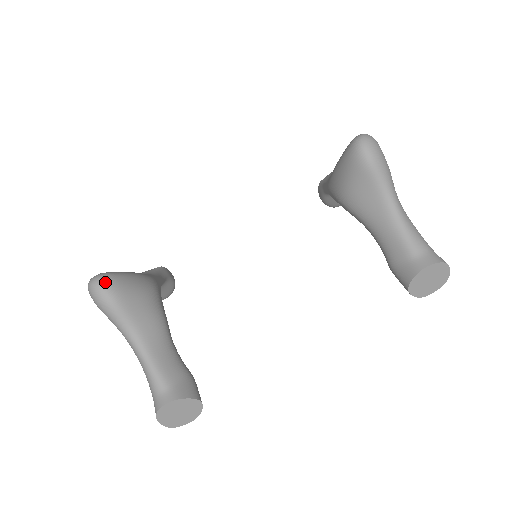
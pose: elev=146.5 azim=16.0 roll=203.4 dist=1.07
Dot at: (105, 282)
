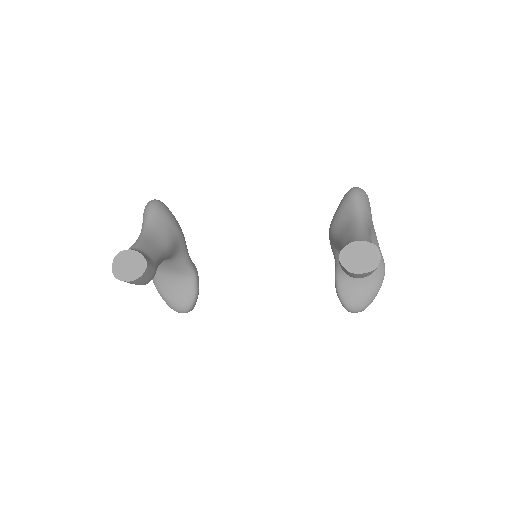
Dot at: (159, 201)
